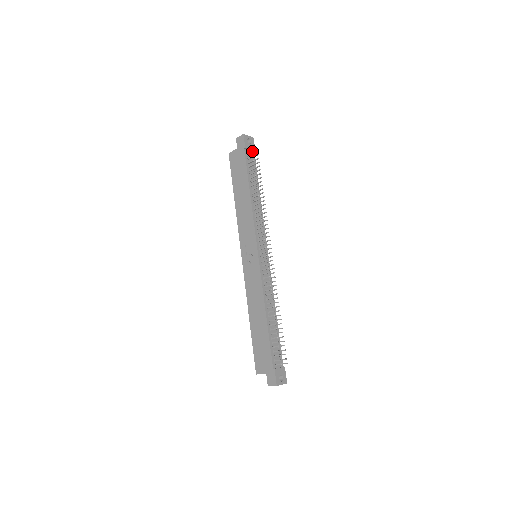
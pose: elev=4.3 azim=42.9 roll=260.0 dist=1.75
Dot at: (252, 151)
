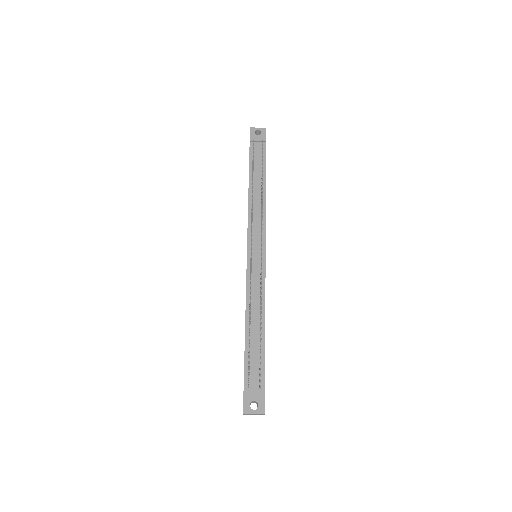
Dot at: (263, 142)
